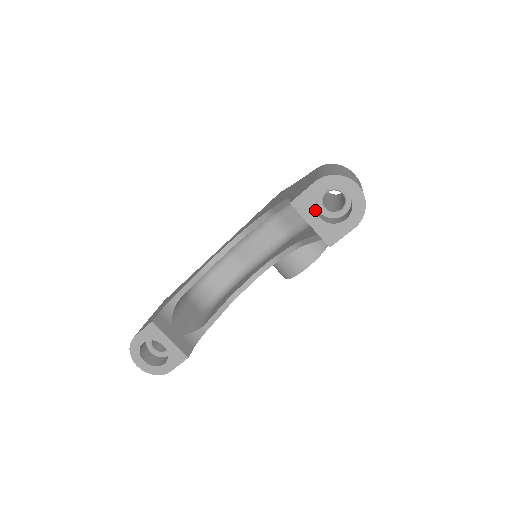
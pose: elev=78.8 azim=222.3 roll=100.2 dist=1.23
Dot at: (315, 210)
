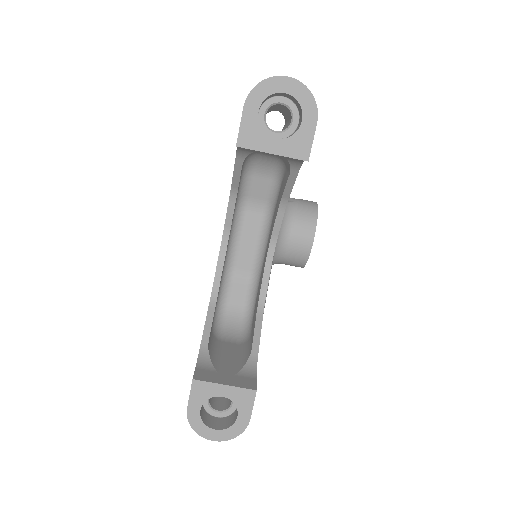
Dot at: (265, 134)
